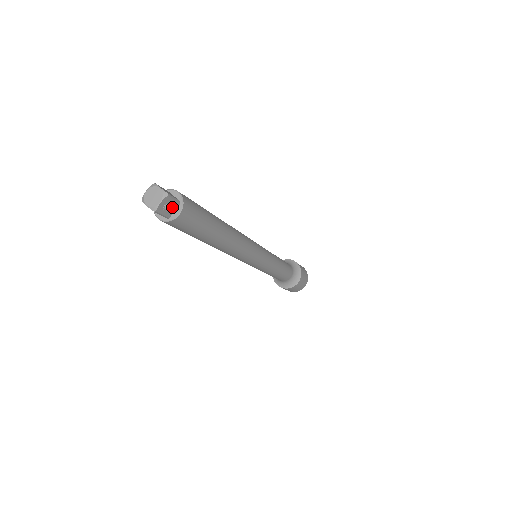
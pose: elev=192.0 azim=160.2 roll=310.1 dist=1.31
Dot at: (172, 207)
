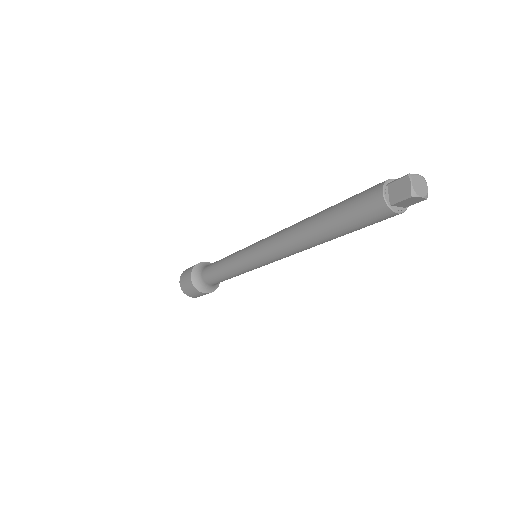
Dot at: occluded
